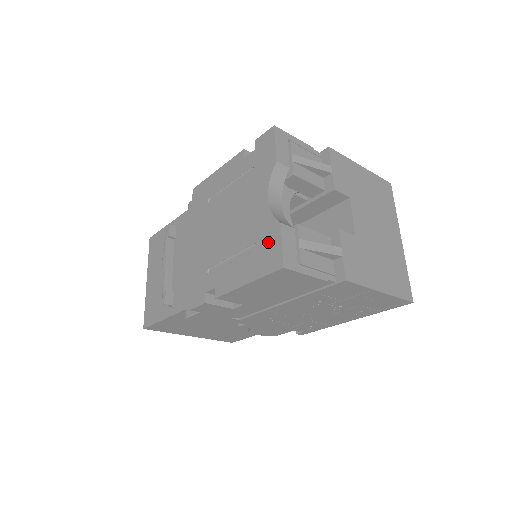
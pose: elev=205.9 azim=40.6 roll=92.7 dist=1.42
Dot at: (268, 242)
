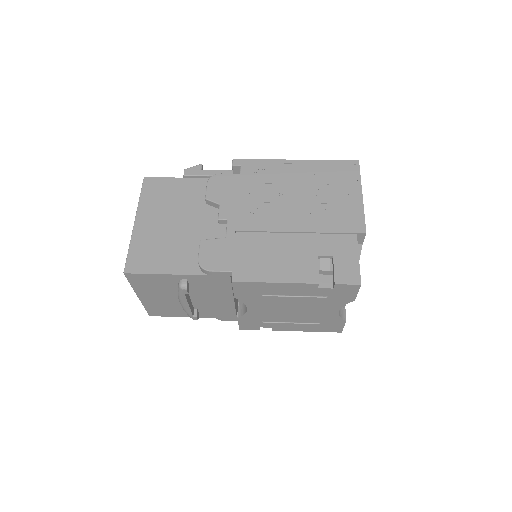
Dot at: (332, 325)
